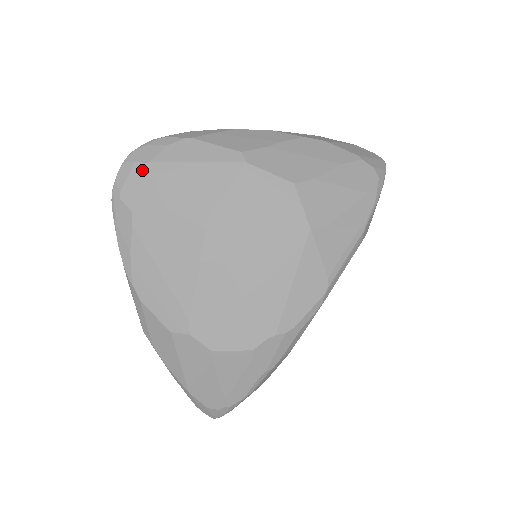
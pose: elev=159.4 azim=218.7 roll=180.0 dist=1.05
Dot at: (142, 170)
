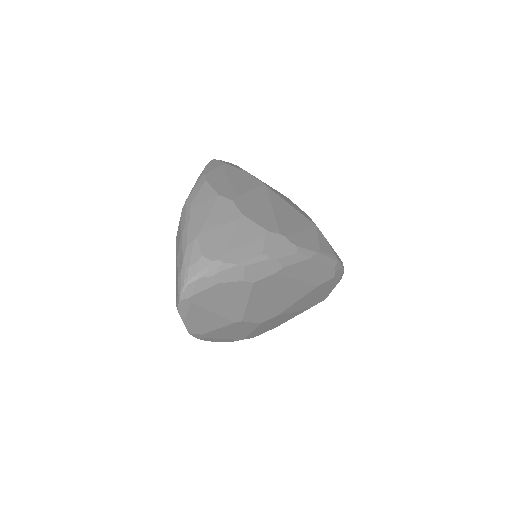
Dot at: (235, 165)
